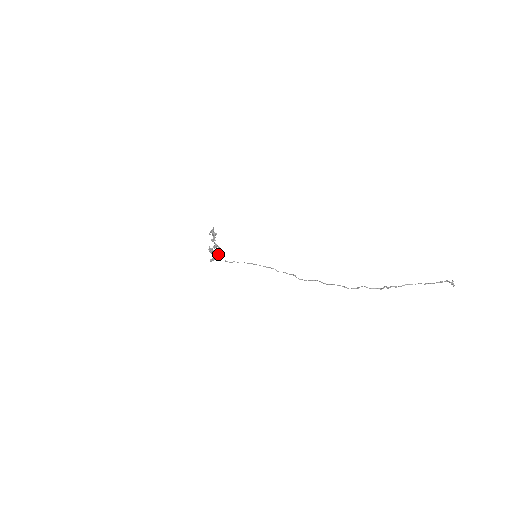
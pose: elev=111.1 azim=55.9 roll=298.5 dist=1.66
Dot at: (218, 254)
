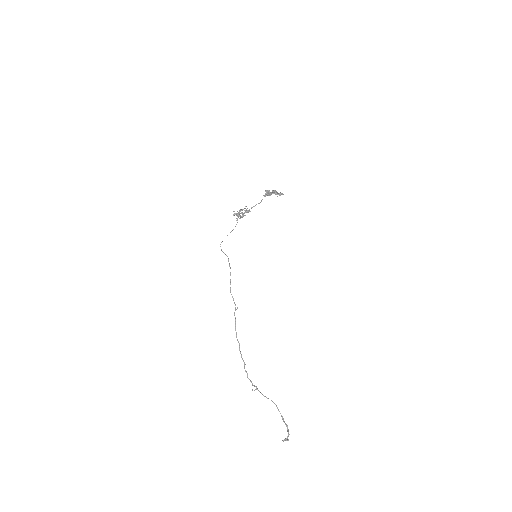
Dot at: occluded
